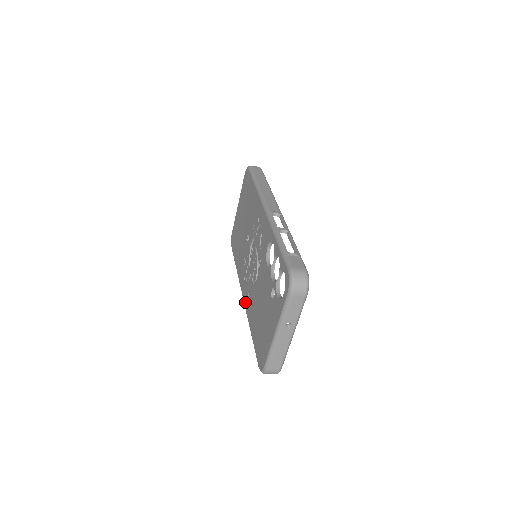
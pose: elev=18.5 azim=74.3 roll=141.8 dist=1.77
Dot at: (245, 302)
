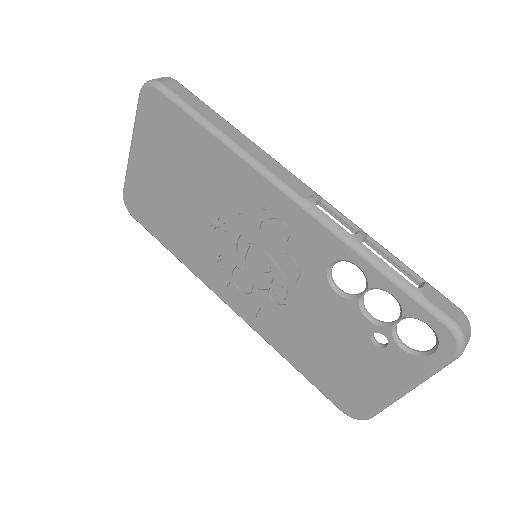
Dot at: (247, 319)
